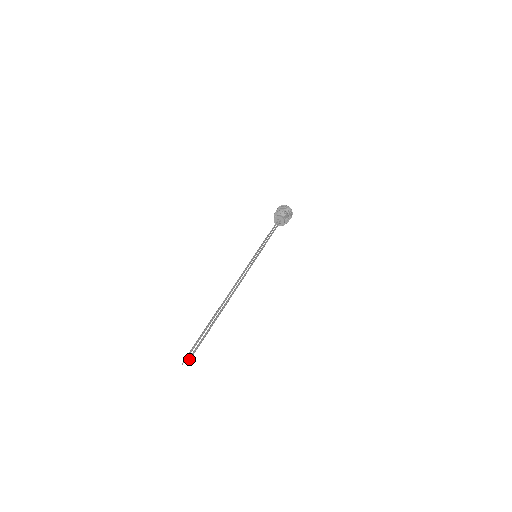
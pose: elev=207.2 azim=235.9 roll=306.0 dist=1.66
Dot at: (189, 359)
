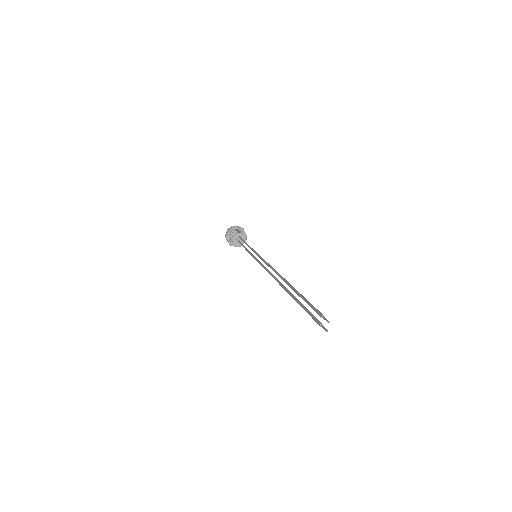
Dot at: (324, 319)
